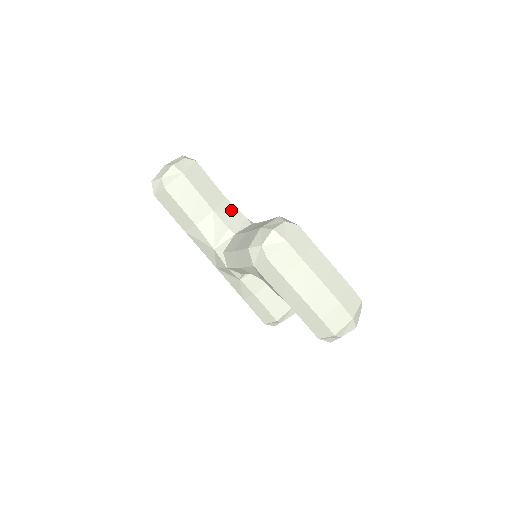
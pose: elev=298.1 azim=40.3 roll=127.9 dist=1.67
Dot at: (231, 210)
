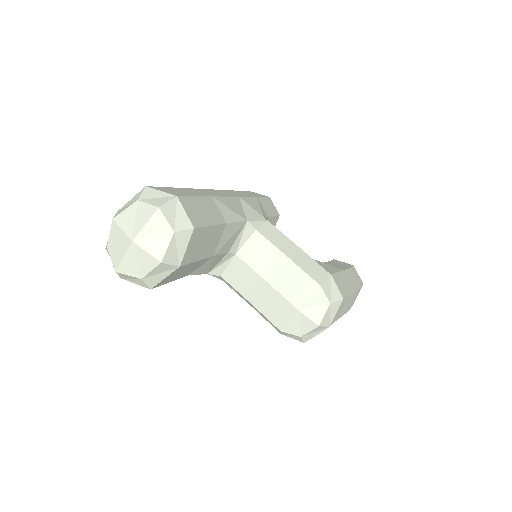
Dot at: (232, 231)
